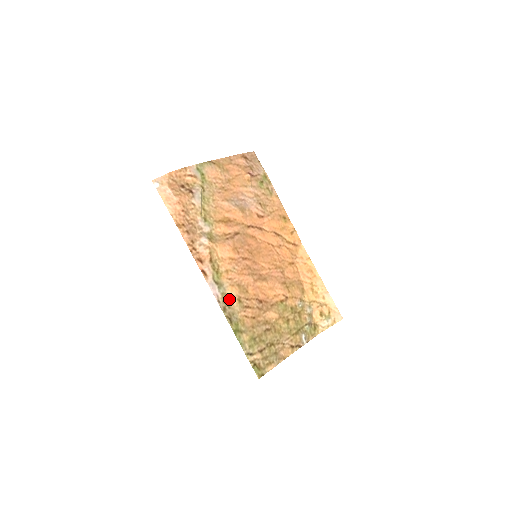
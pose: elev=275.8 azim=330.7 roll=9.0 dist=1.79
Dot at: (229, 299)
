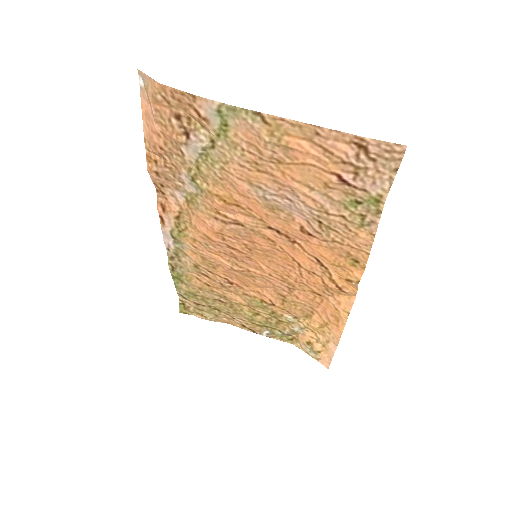
Dot at: (184, 256)
